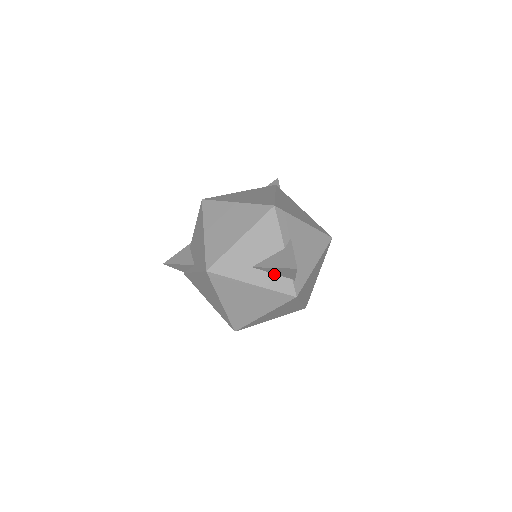
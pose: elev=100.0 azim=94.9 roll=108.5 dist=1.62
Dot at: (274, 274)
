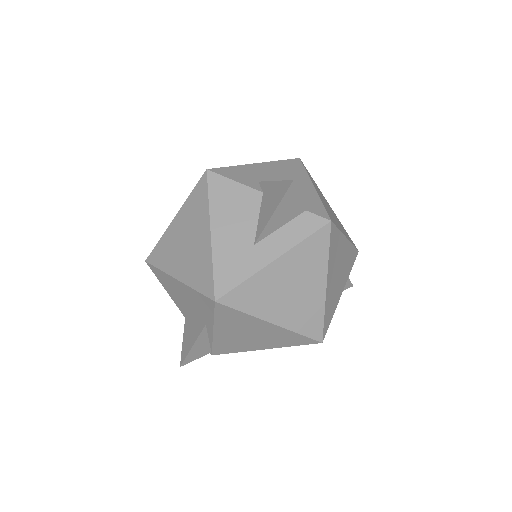
Dot at: (283, 226)
